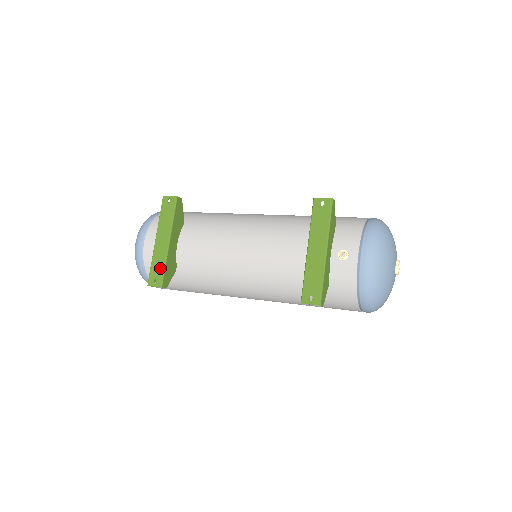
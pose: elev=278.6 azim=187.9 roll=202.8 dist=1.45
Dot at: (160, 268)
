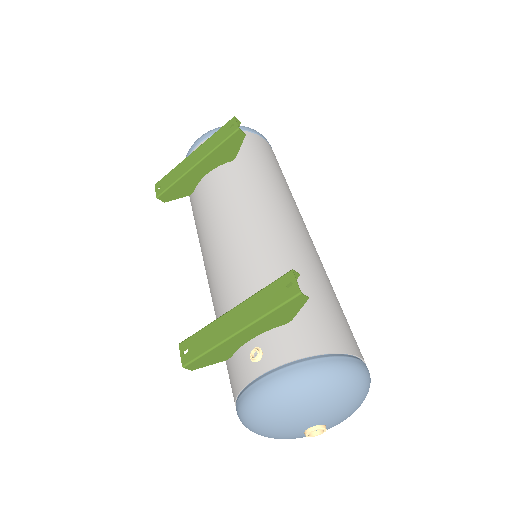
Dot at: (171, 180)
